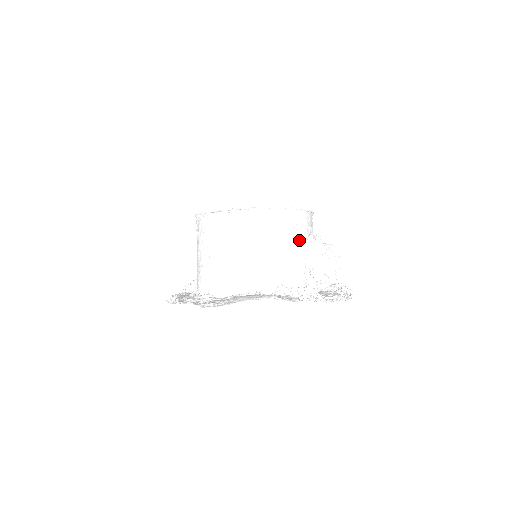
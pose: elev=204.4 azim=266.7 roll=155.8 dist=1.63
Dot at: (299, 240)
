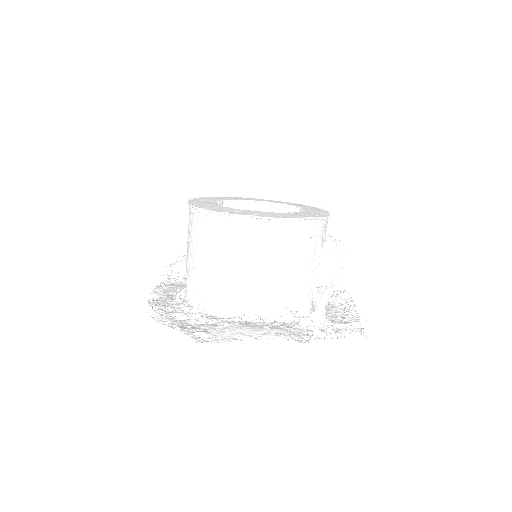
Dot at: (312, 255)
